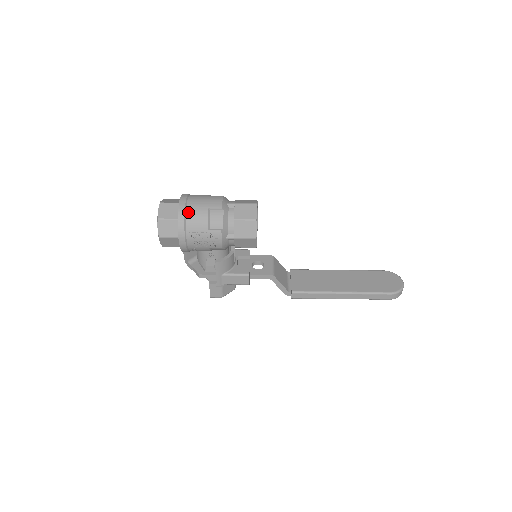
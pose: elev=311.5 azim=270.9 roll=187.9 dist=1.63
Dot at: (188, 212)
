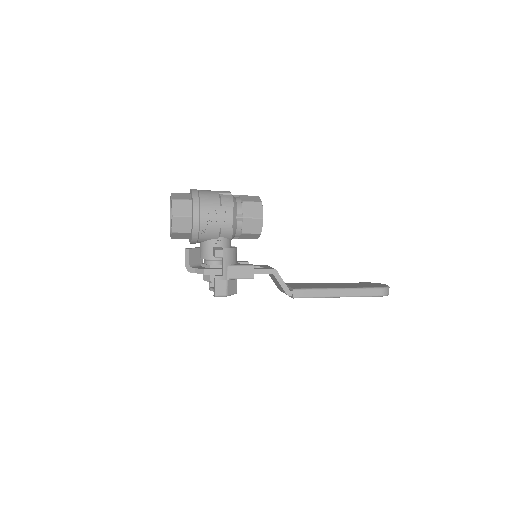
Dot at: (201, 194)
